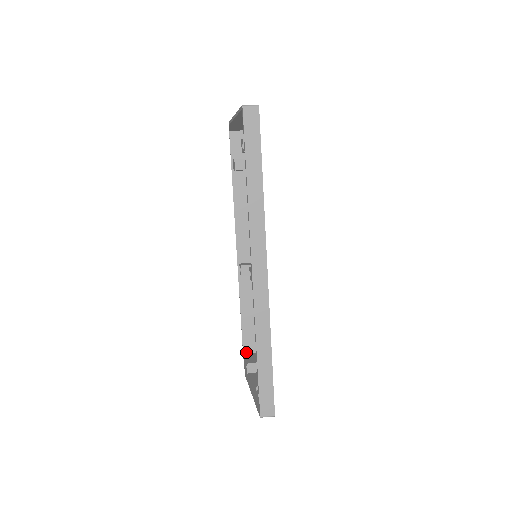
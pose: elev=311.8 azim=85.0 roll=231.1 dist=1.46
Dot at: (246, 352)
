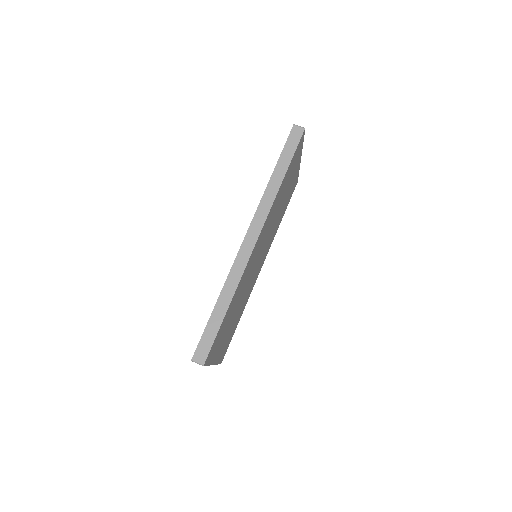
Dot at: occluded
